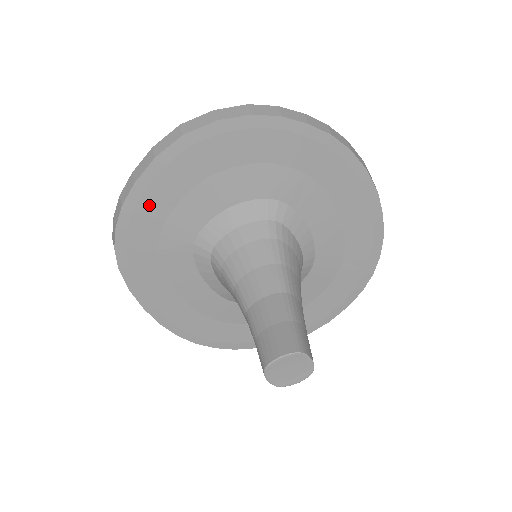
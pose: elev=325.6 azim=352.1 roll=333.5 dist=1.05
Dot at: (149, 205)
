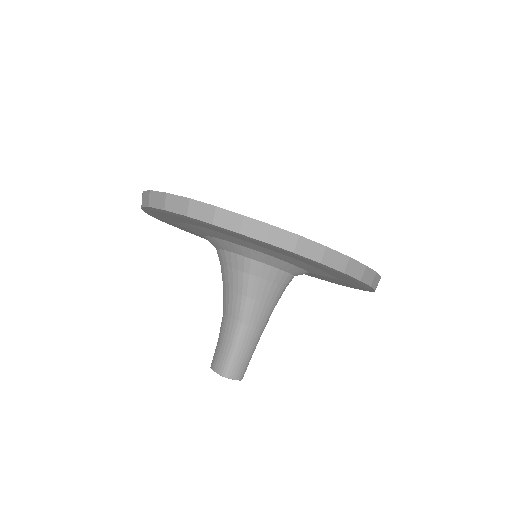
Dot at: (160, 217)
